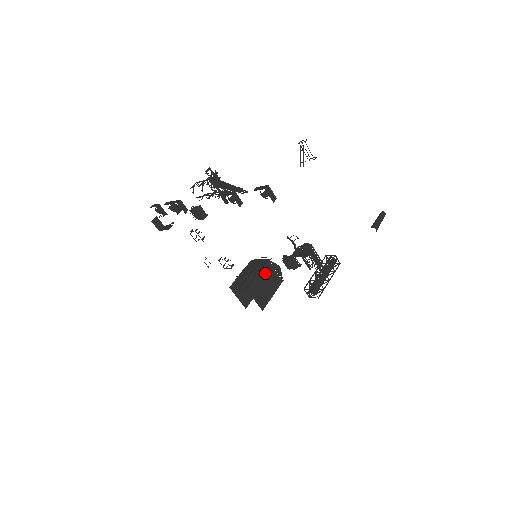
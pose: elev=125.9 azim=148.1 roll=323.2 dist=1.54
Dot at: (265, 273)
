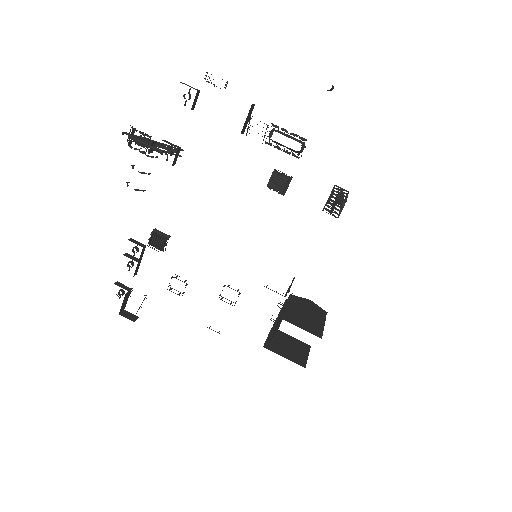
Dot at: occluded
